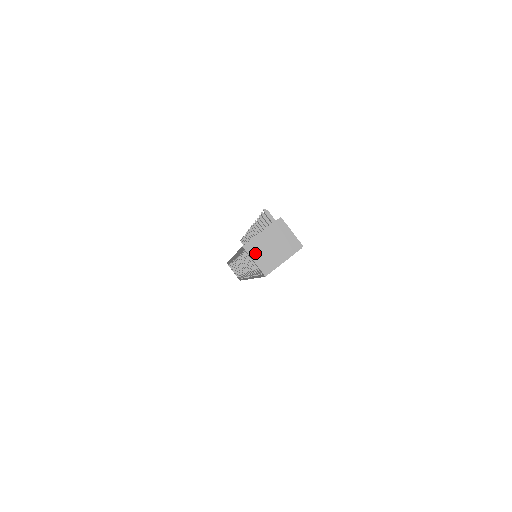
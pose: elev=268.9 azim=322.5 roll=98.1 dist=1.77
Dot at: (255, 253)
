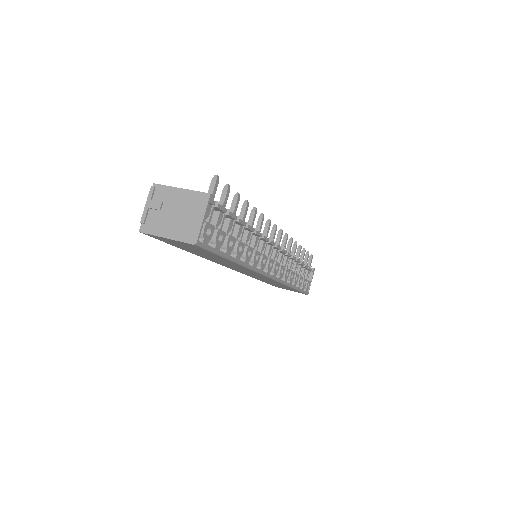
Dot at: (154, 200)
